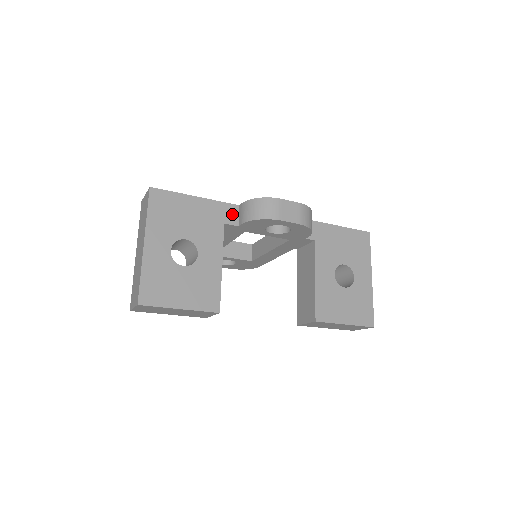
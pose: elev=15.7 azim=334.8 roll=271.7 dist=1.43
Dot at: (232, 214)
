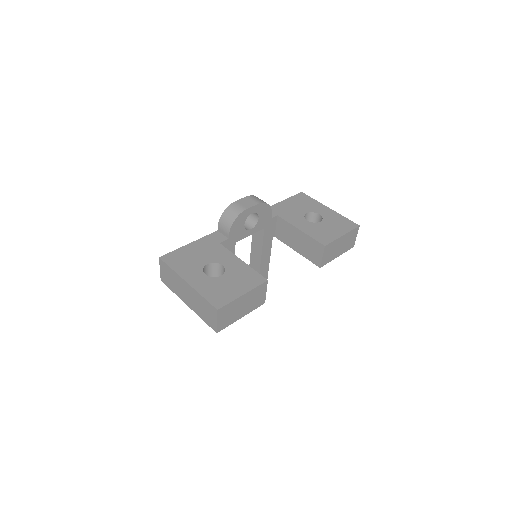
Dot at: (218, 237)
